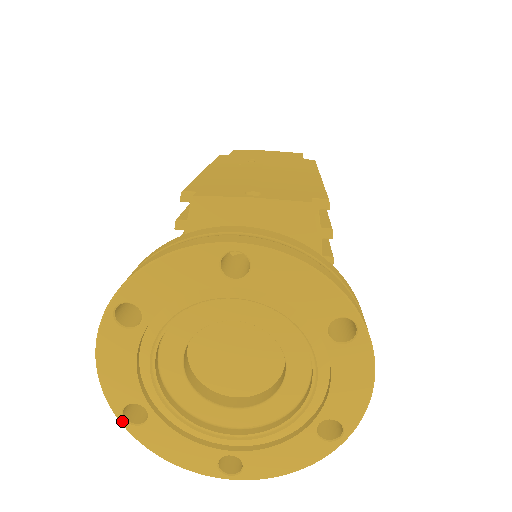
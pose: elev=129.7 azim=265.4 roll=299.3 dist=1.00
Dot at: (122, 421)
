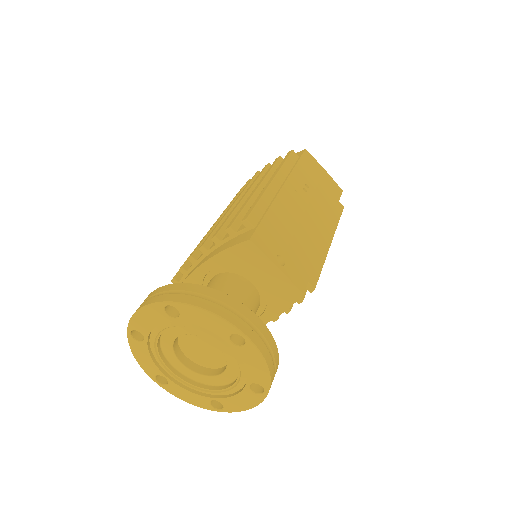
Dot at: (129, 333)
